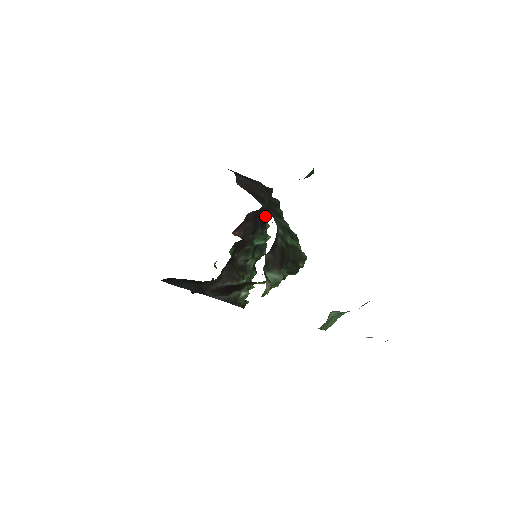
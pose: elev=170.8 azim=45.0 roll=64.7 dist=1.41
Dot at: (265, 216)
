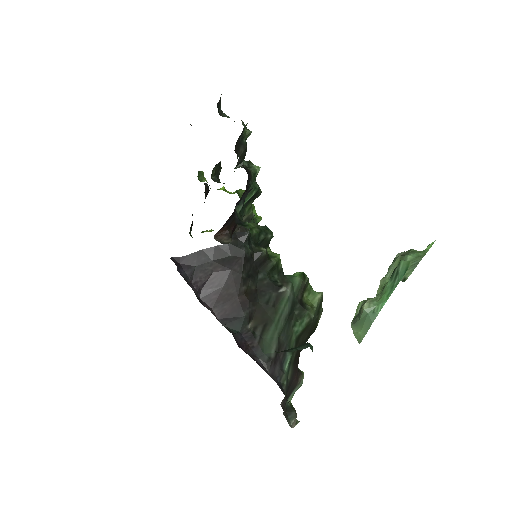
Dot at: (245, 191)
